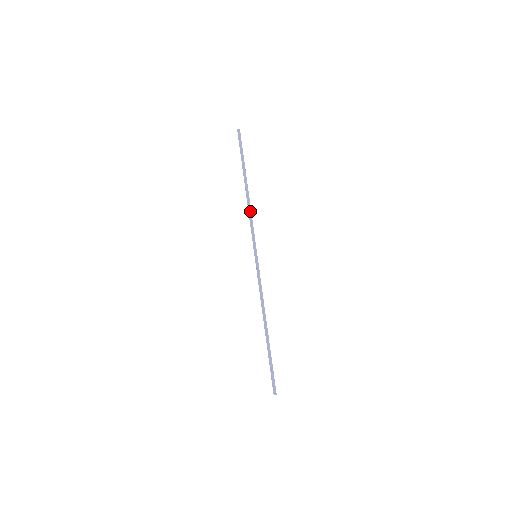
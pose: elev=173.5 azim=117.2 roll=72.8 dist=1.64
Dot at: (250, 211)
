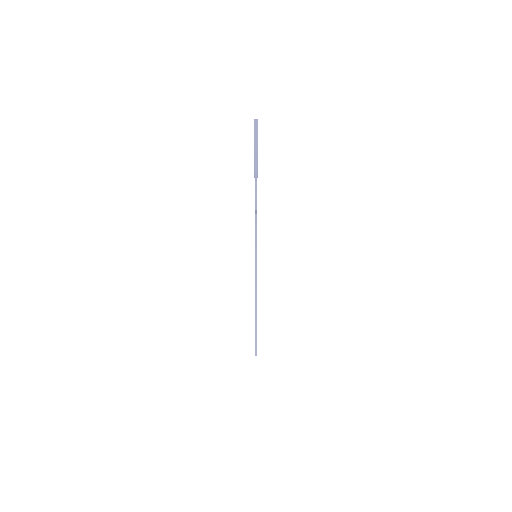
Dot at: (256, 214)
